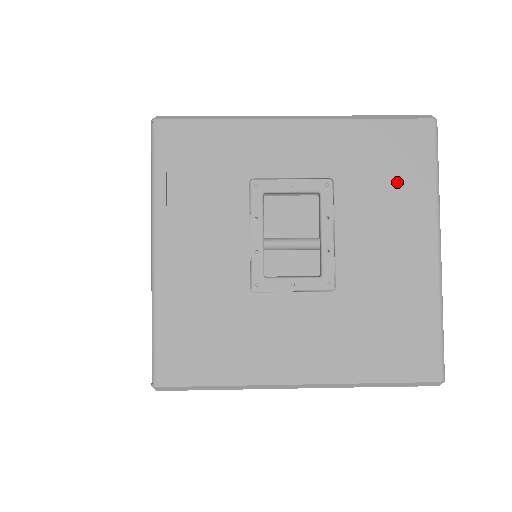
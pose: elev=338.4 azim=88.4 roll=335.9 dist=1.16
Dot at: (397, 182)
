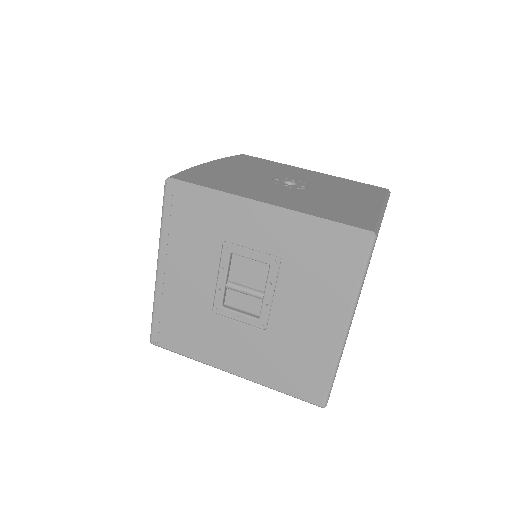
Dot at: (328, 275)
